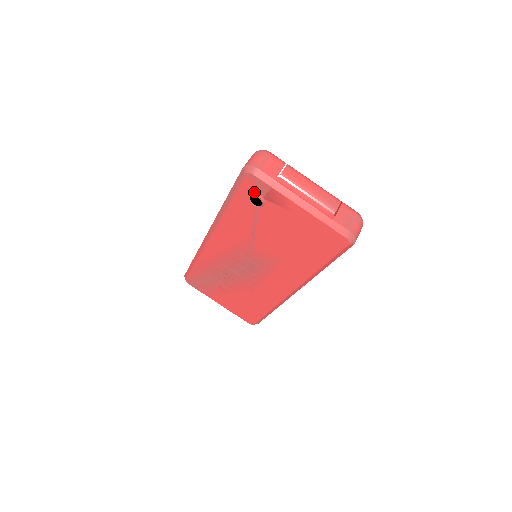
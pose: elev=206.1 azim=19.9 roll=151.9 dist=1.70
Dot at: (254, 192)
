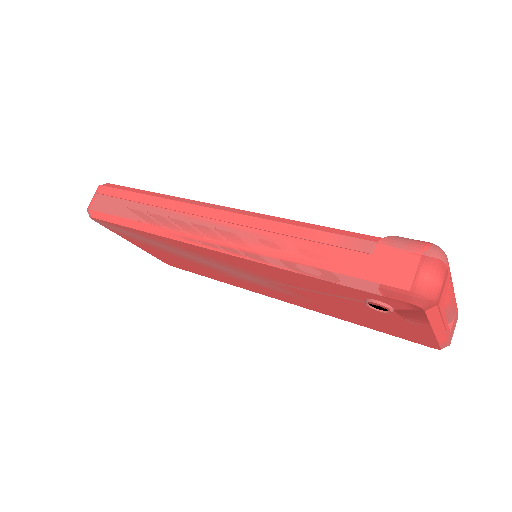
Dot at: (390, 305)
